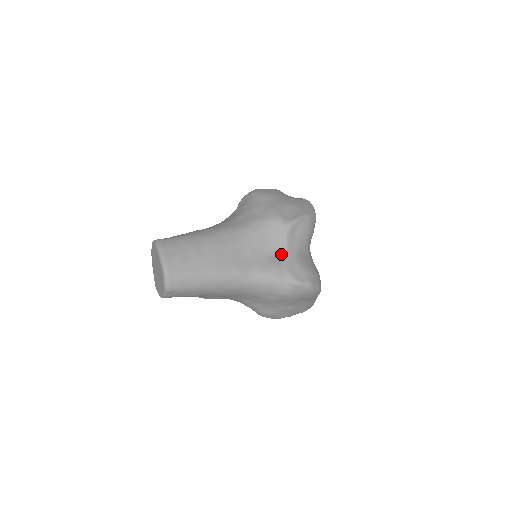
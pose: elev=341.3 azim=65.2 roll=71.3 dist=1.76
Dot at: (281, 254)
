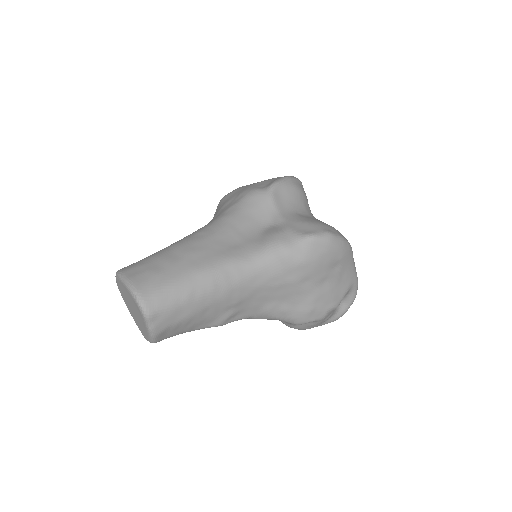
Dot at: (276, 222)
